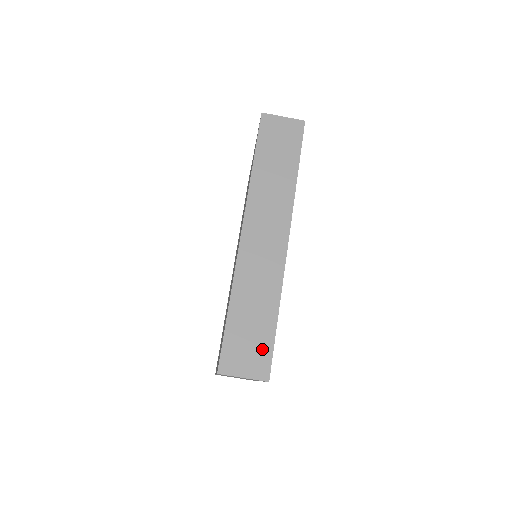
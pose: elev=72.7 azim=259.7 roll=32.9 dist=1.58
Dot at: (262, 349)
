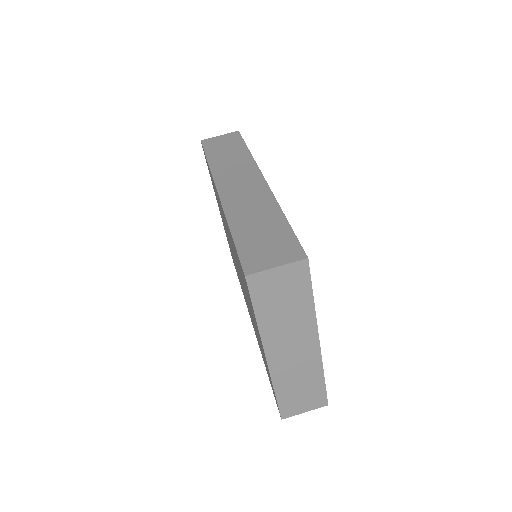
Dot at: (284, 241)
